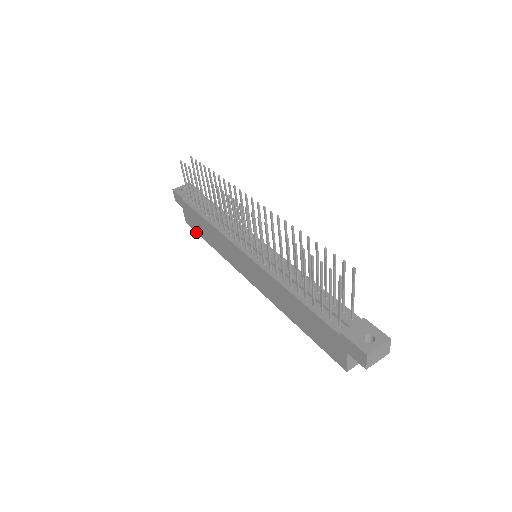
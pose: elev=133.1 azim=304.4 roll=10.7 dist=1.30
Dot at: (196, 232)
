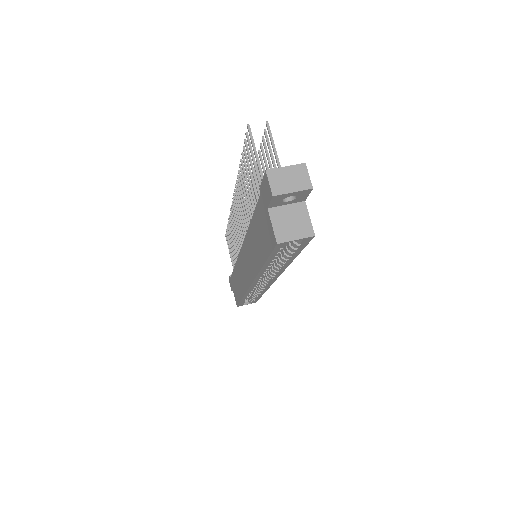
Dot at: (239, 303)
